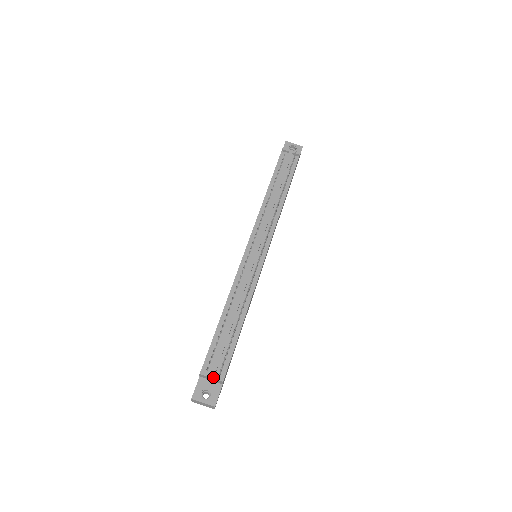
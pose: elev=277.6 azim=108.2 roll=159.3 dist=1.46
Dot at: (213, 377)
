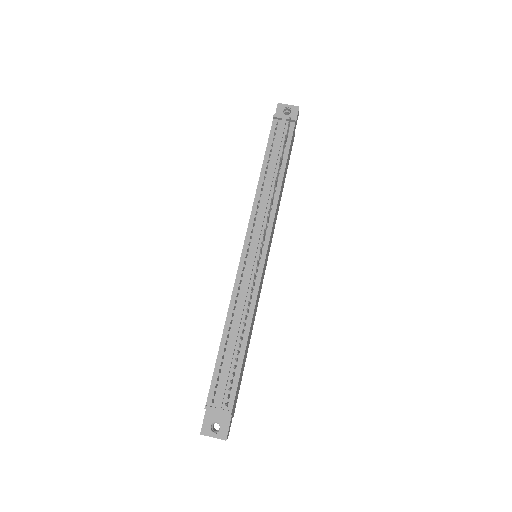
Dot at: (219, 411)
